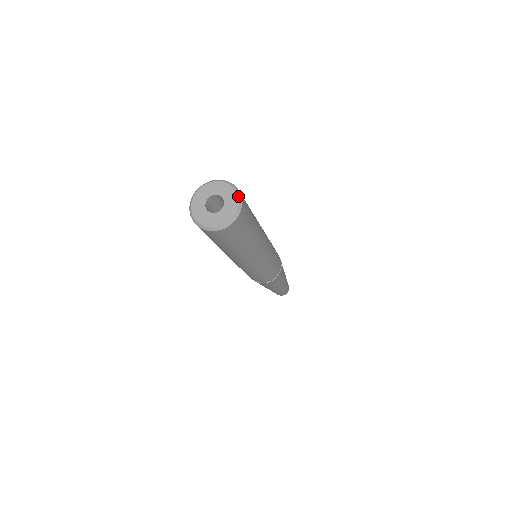
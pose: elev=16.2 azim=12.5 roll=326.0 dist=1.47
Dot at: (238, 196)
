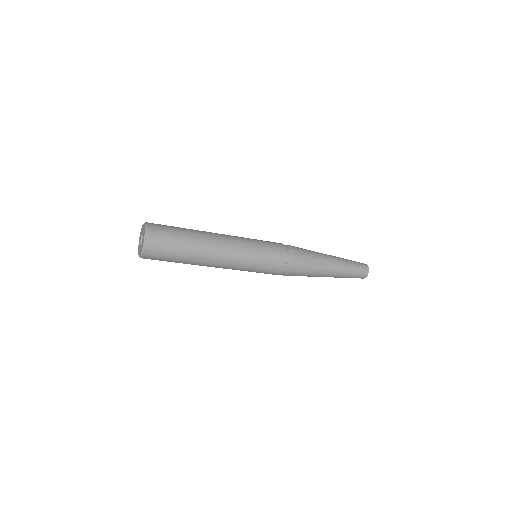
Dot at: (144, 242)
